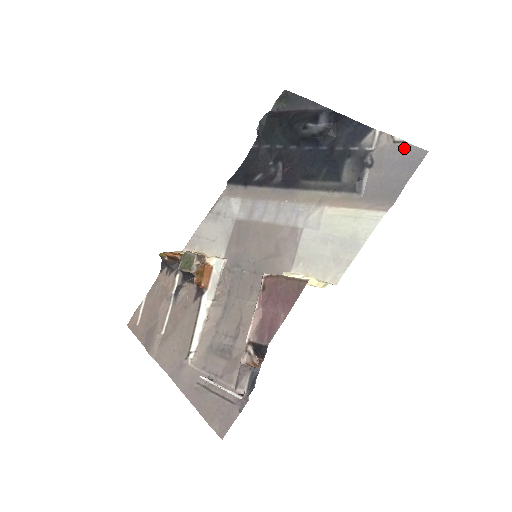
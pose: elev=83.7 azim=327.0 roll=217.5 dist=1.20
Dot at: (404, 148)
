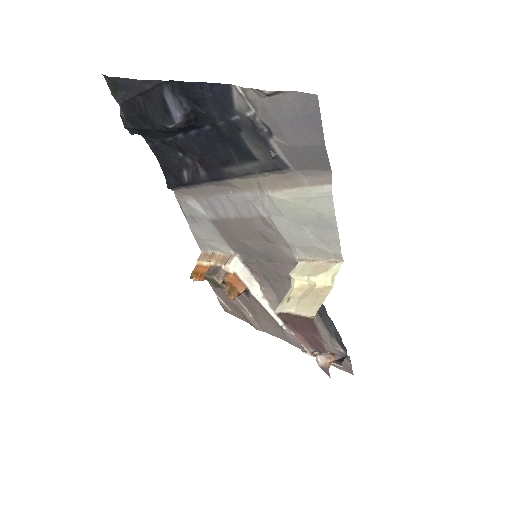
Dot at: (286, 99)
